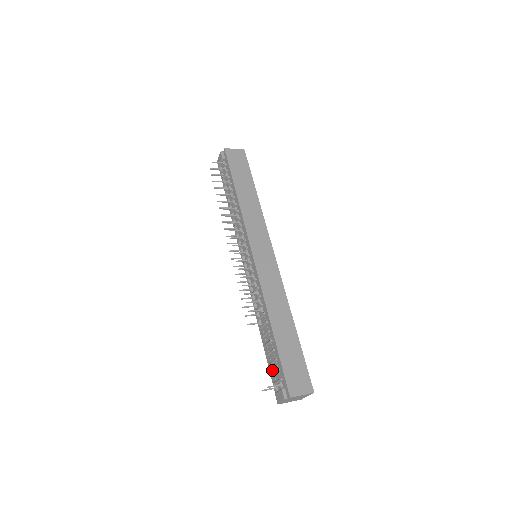
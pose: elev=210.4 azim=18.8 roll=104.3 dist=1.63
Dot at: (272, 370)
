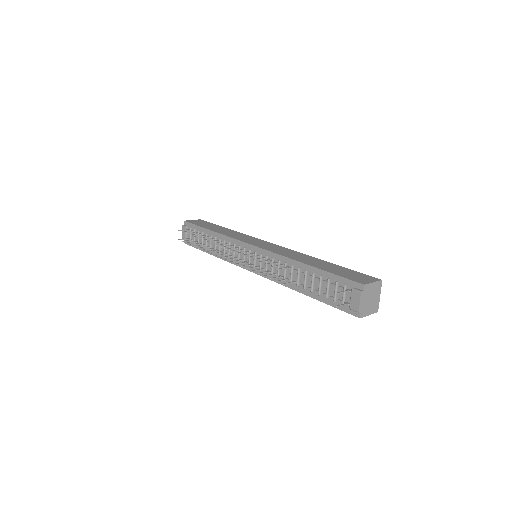
Dot at: (332, 299)
